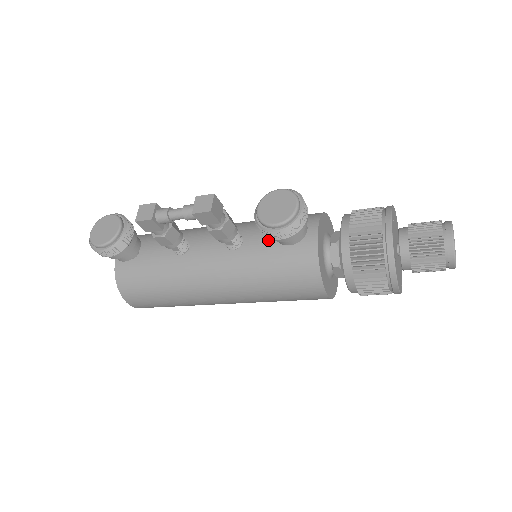
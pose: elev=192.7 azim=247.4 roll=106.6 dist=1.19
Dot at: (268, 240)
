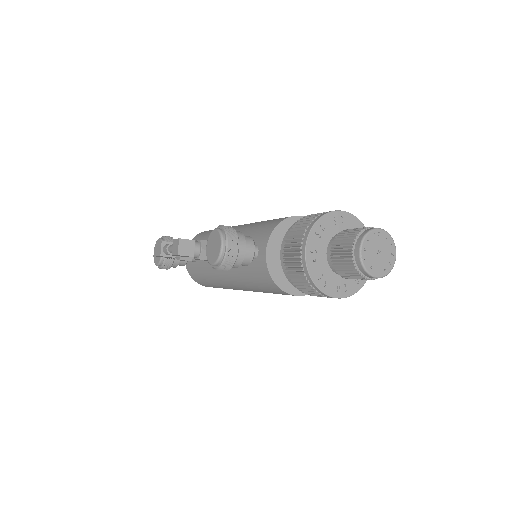
Dot at: occluded
